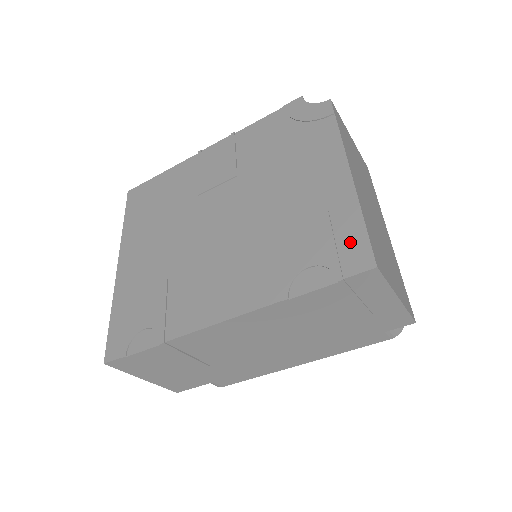
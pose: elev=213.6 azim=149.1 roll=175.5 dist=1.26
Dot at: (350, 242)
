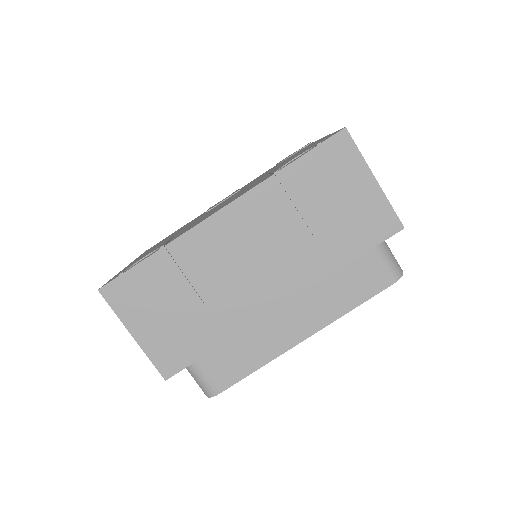
Dot at: occluded
